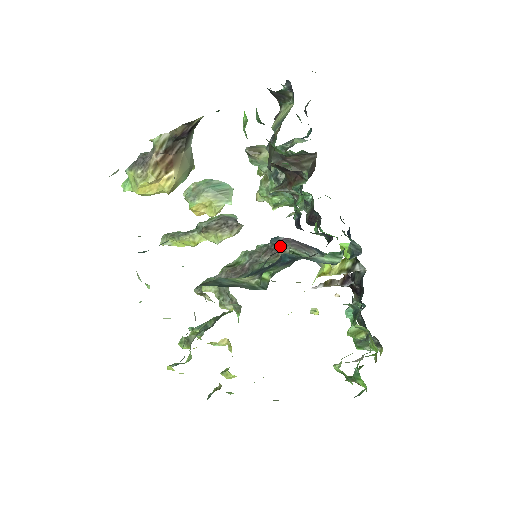
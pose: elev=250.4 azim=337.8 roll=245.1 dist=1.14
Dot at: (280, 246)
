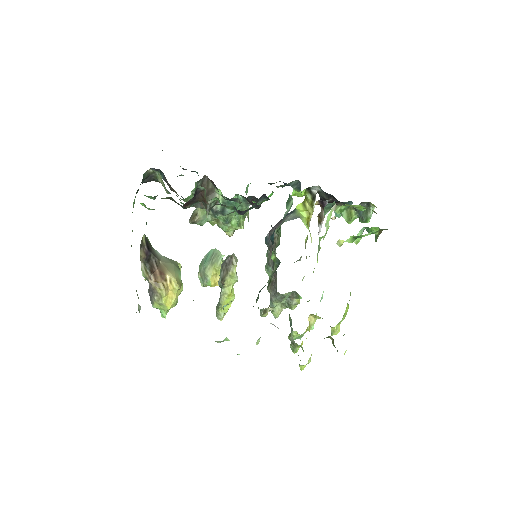
Dot at: occluded
